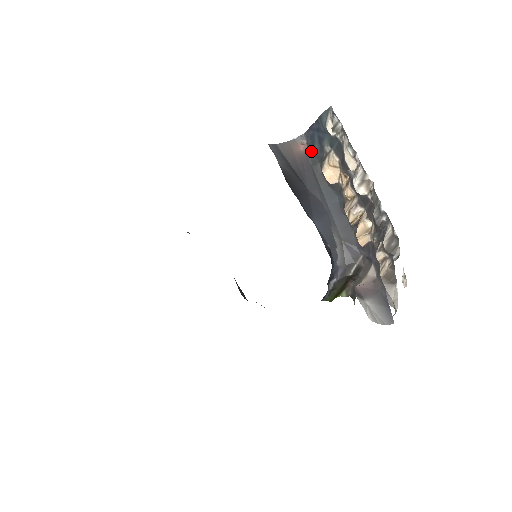
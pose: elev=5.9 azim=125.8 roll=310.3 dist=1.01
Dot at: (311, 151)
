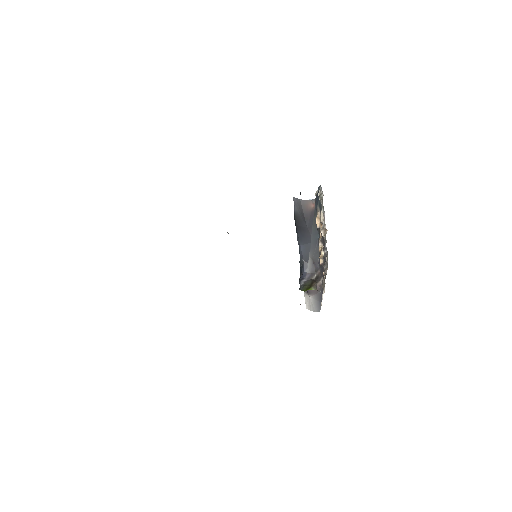
Dot at: (315, 208)
